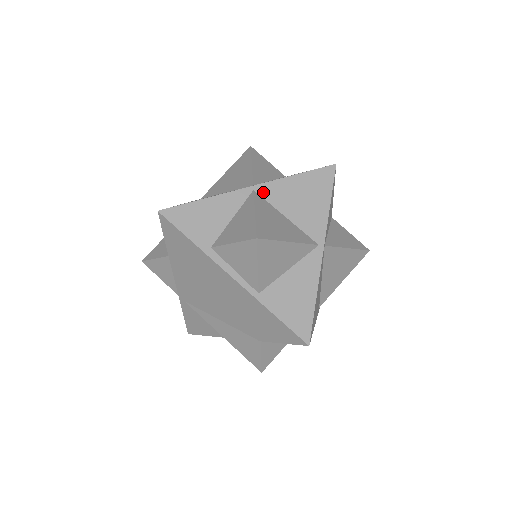
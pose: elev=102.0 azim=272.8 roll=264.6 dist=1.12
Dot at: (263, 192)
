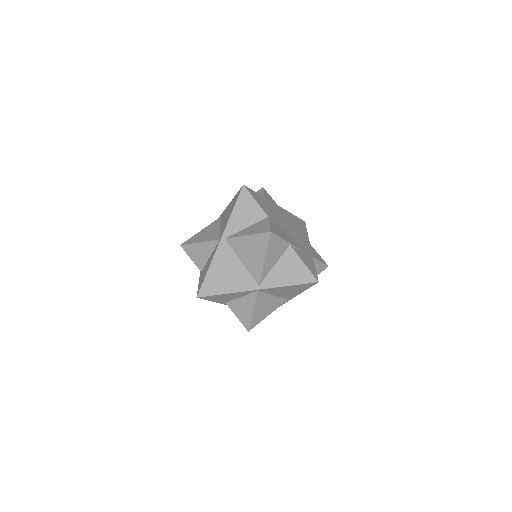
Dot at: (263, 291)
